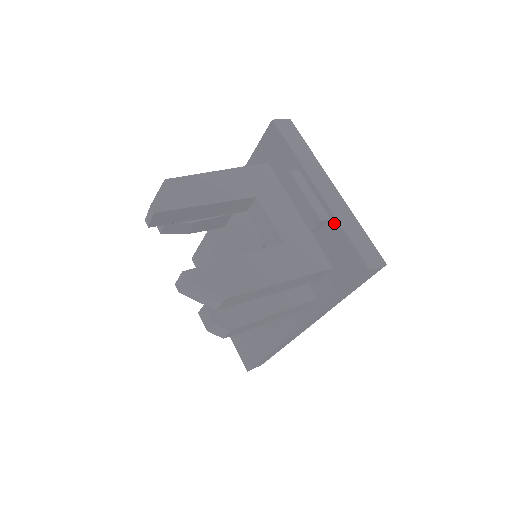
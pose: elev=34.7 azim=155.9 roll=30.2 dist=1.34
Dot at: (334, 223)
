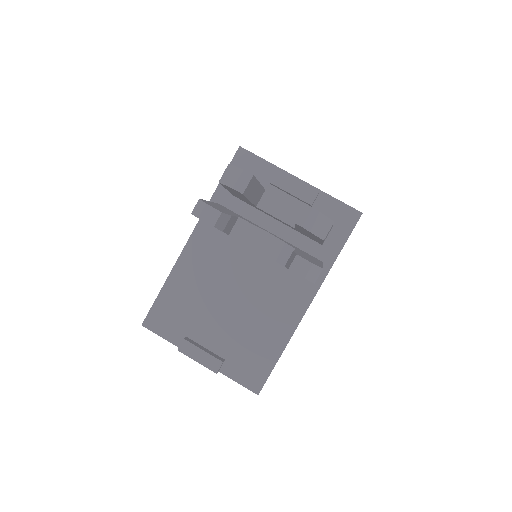
Dot at: (323, 195)
